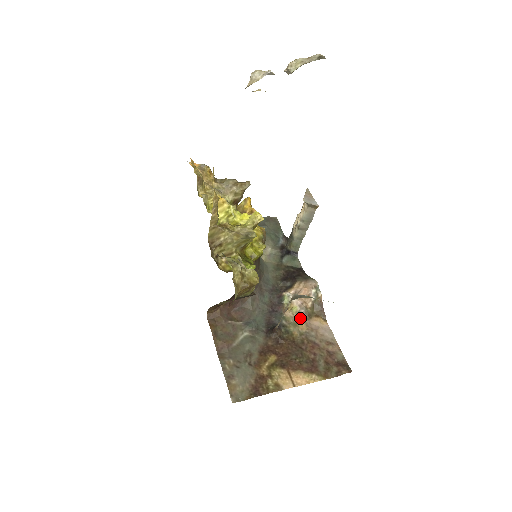
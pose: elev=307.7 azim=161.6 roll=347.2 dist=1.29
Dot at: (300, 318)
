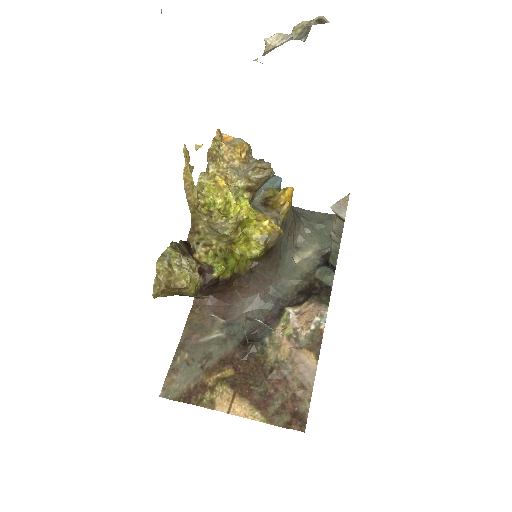
Dot at: (288, 343)
